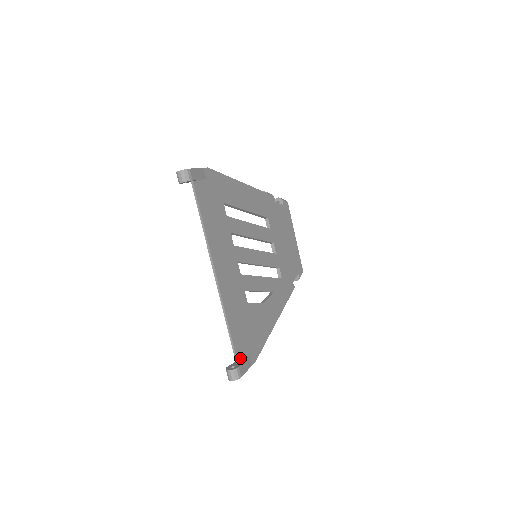
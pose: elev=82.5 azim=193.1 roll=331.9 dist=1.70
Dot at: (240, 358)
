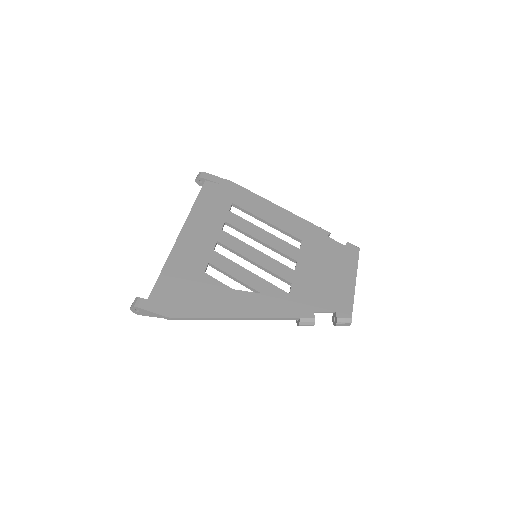
Dot at: (153, 298)
